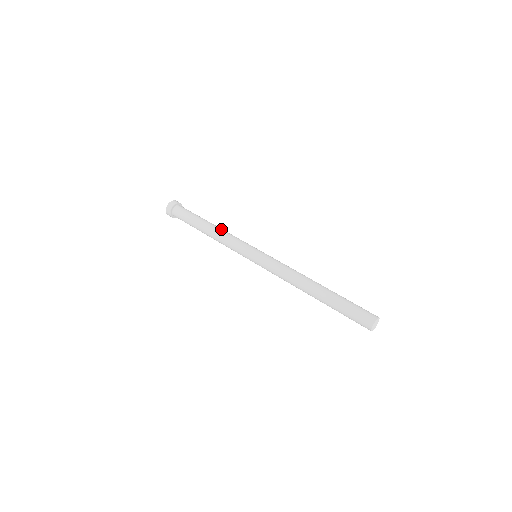
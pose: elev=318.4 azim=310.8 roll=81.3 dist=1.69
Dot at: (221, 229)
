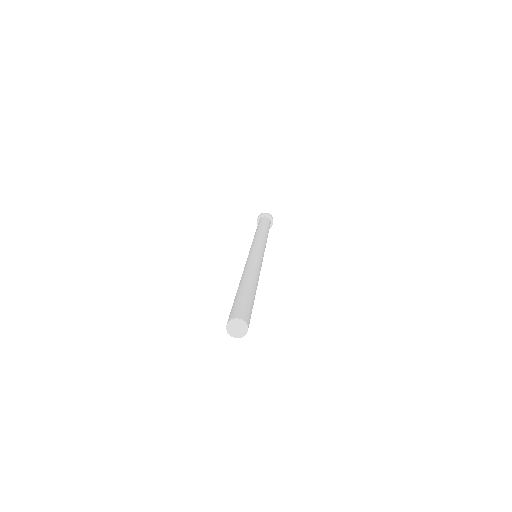
Dot at: (258, 233)
